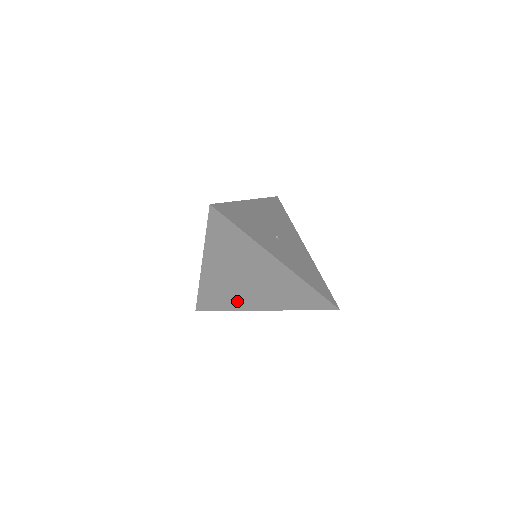
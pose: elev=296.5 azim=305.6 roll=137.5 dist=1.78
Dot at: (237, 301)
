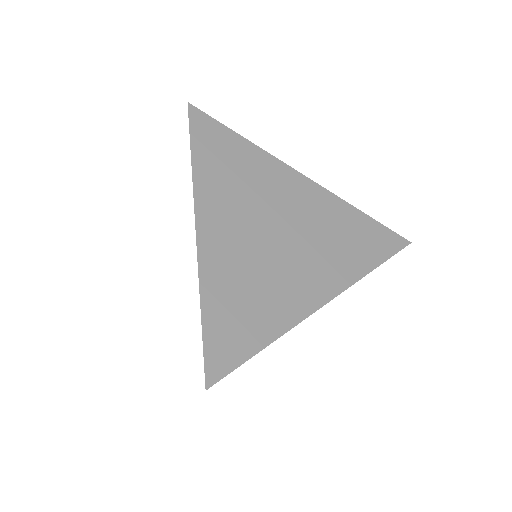
Dot at: (279, 300)
